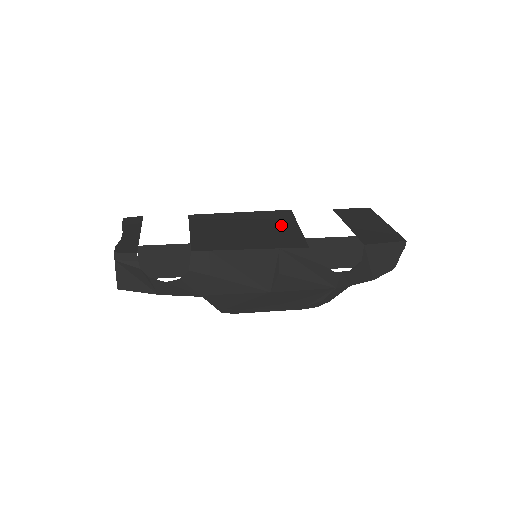
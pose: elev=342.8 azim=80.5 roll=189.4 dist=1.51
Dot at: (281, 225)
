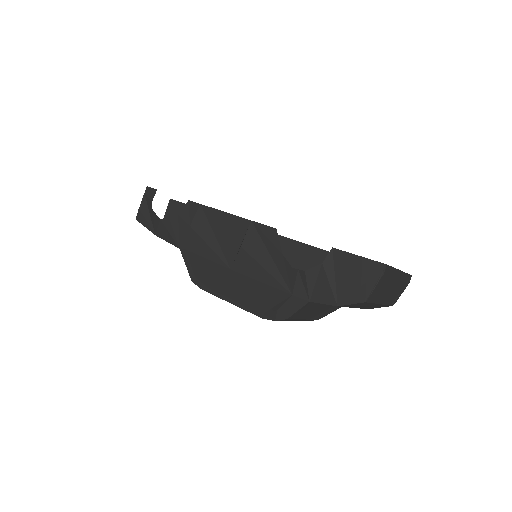
Dot at: occluded
